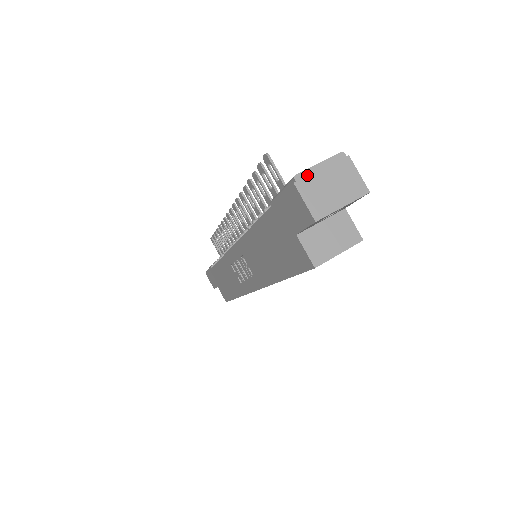
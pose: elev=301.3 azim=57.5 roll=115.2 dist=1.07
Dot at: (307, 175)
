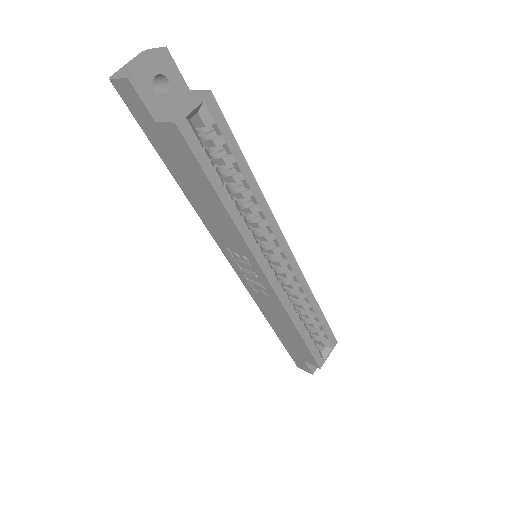
Dot at: (118, 72)
